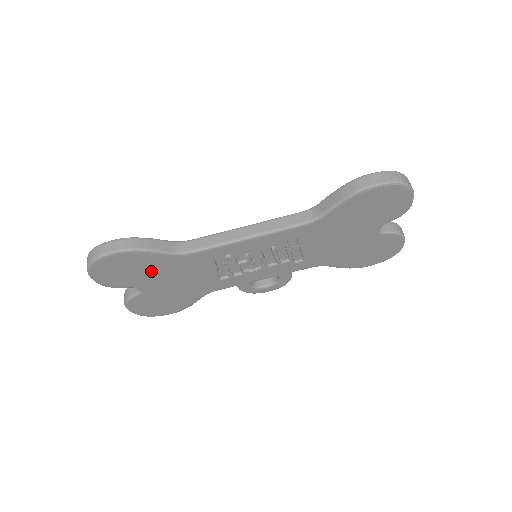
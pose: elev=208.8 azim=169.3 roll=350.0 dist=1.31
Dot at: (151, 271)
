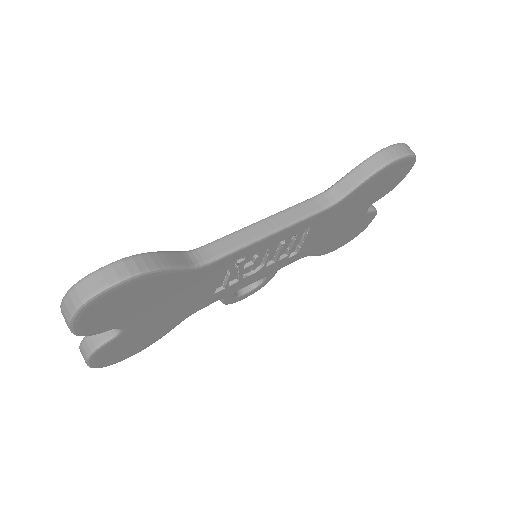
Dot at: (152, 298)
